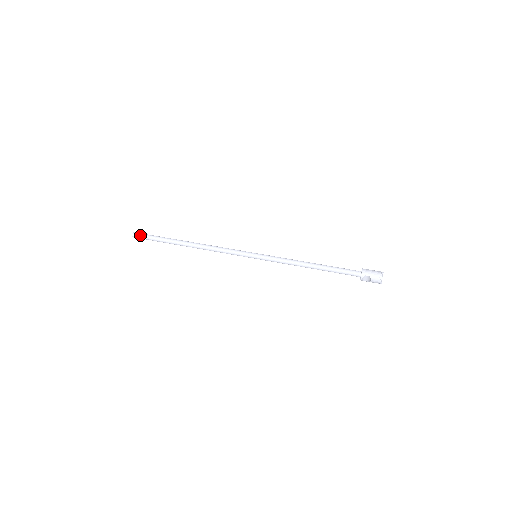
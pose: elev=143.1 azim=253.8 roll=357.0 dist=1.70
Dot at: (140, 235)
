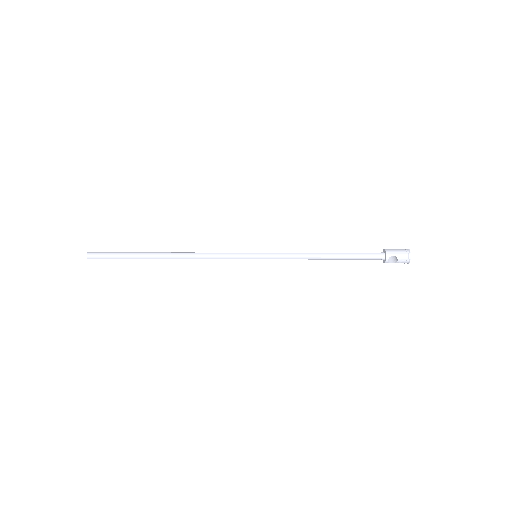
Dot at: (98, 255)
